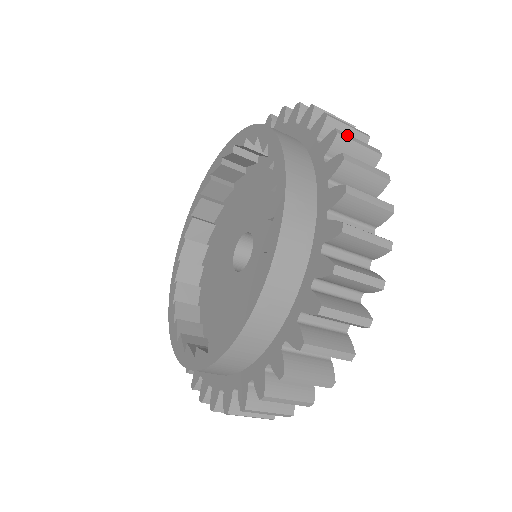
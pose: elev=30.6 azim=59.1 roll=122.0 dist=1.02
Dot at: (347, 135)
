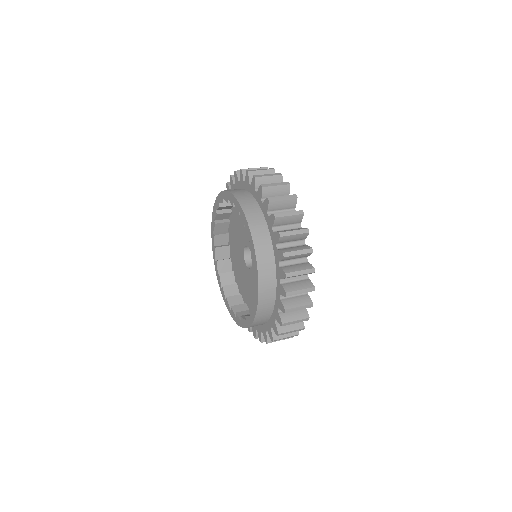
Dot at: (268, 185)
